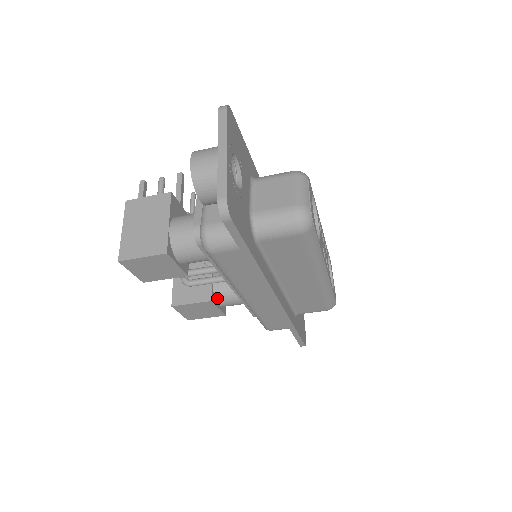
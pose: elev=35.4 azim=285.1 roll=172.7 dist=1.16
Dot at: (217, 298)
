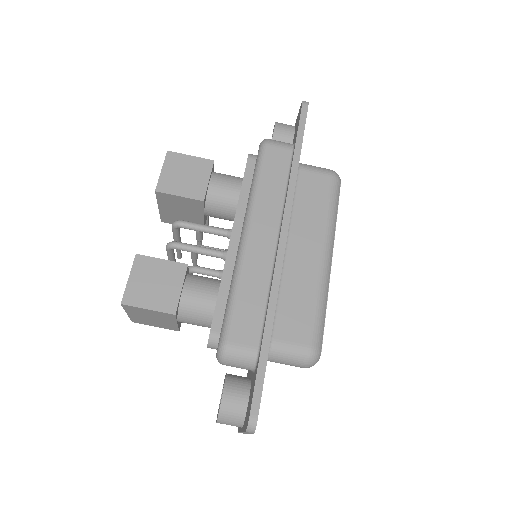
Dot at: (188, 279)
